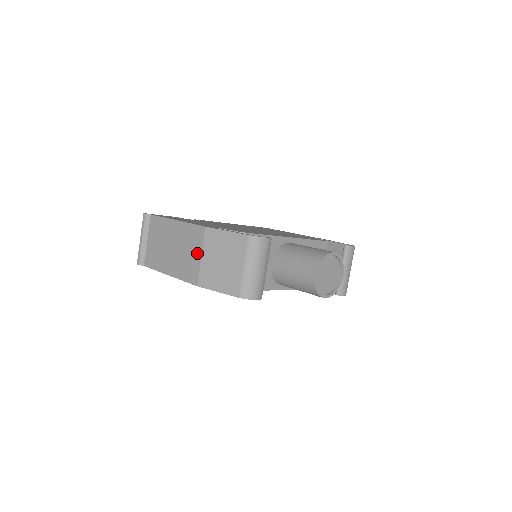
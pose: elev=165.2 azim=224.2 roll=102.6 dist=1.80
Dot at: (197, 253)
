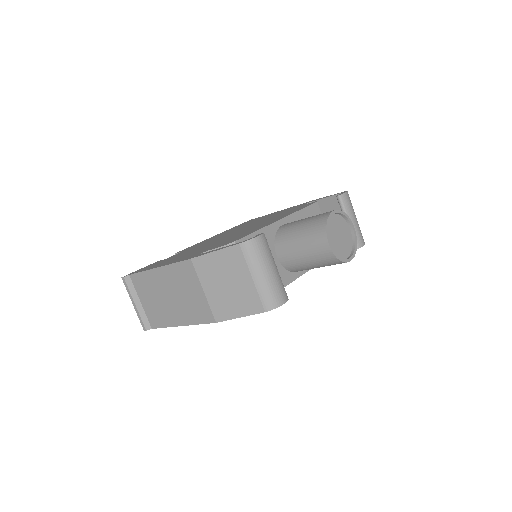
Dot at: (197, 290)
